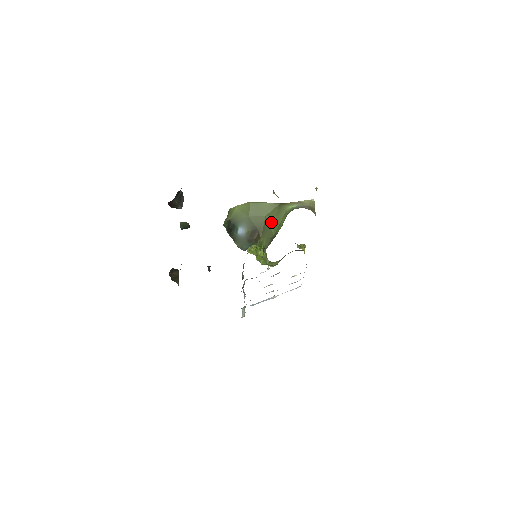
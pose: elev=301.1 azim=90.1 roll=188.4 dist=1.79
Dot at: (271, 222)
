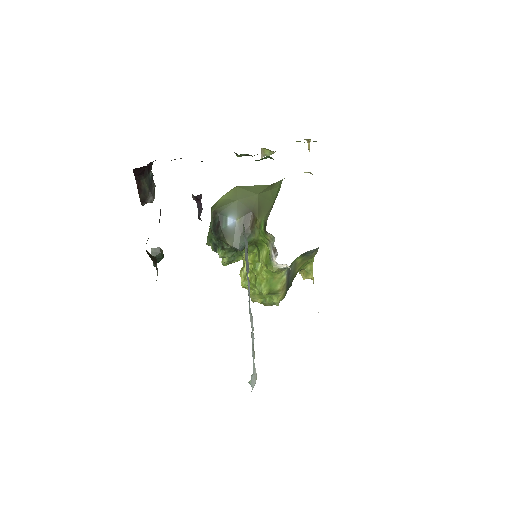
Dot at: (266, 195)
